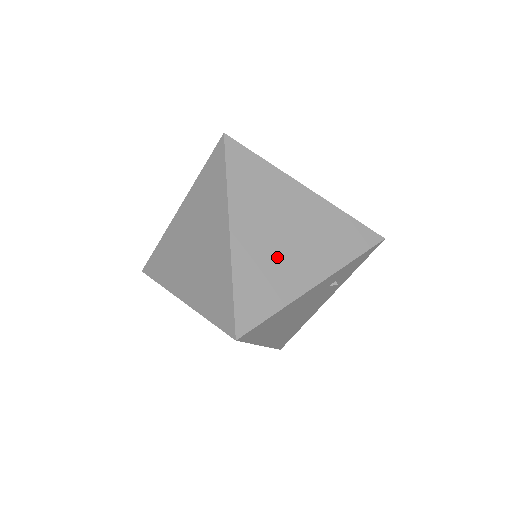
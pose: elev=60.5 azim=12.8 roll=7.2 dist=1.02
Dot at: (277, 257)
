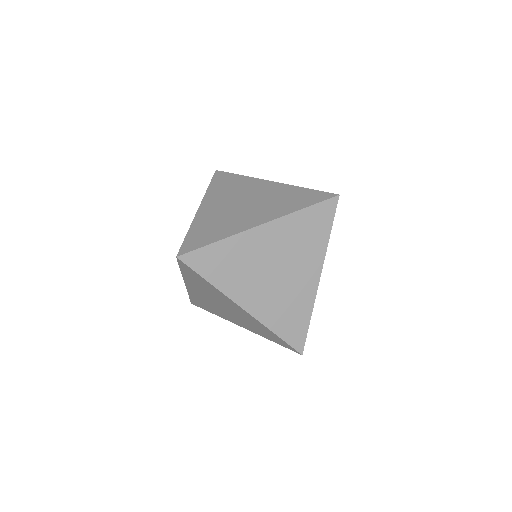
Dot at: occluded
